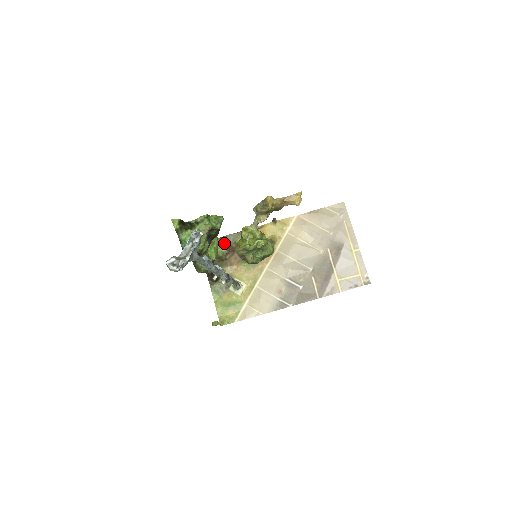
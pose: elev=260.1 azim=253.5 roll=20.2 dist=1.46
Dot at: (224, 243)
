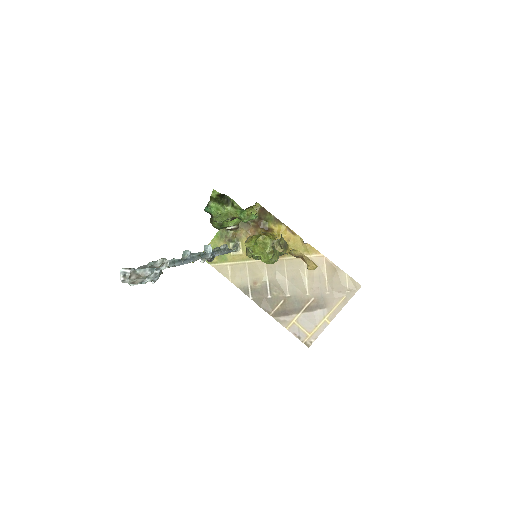
Dot at: (260, 213)
